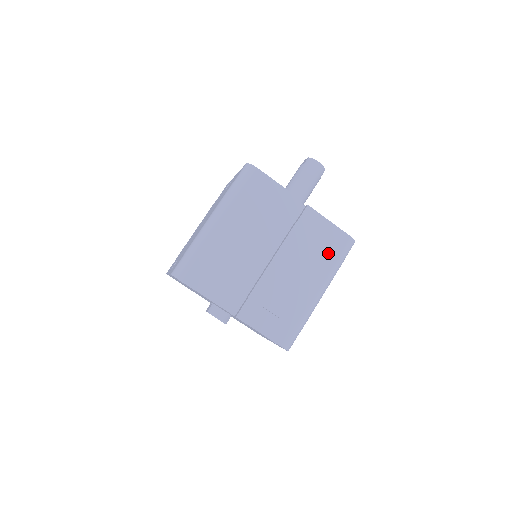
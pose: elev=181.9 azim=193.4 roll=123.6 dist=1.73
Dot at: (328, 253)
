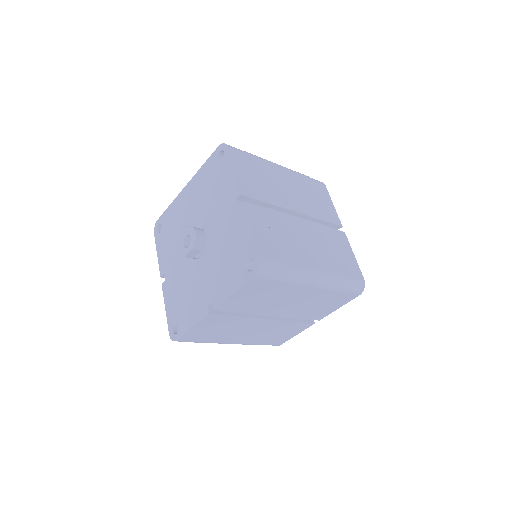
Dot at: (342, 265)
